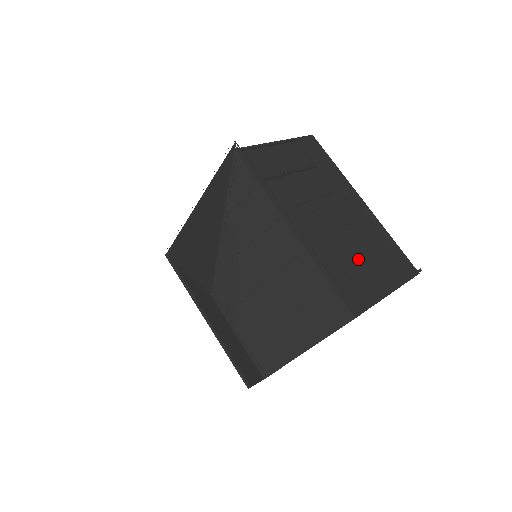
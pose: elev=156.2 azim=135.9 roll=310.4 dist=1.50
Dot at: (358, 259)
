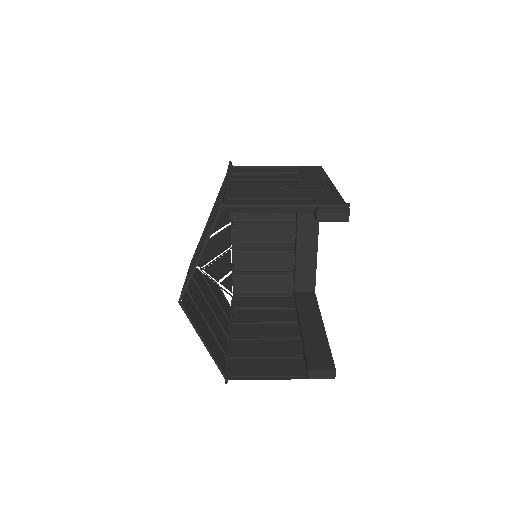
Dot at: (274, 196)
